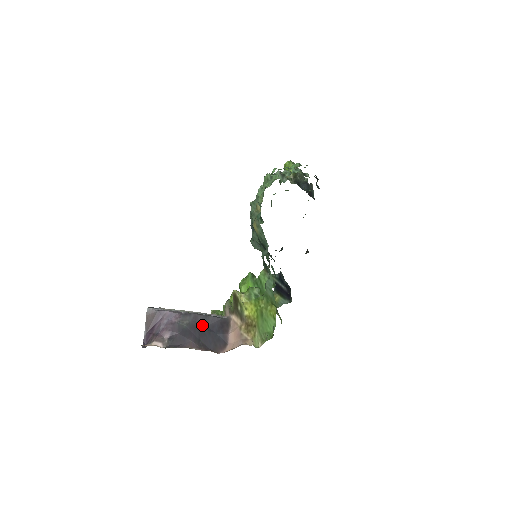
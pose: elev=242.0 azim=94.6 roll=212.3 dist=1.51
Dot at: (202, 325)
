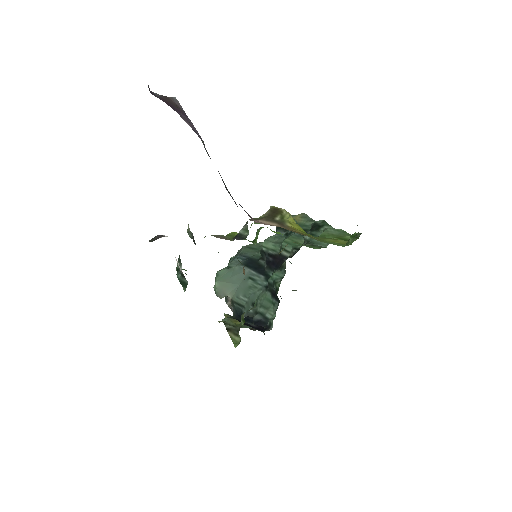
Dot at: occluded
